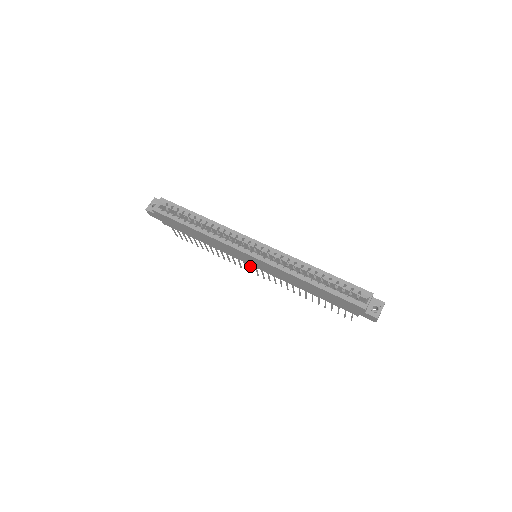
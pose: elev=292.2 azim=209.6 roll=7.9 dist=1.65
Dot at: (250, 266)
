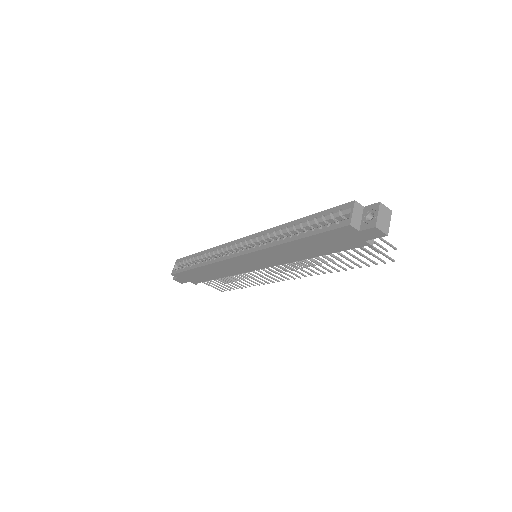
Dot at: (269, 273)
